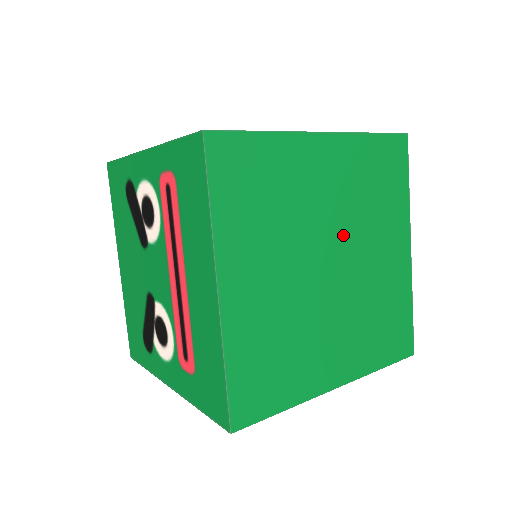
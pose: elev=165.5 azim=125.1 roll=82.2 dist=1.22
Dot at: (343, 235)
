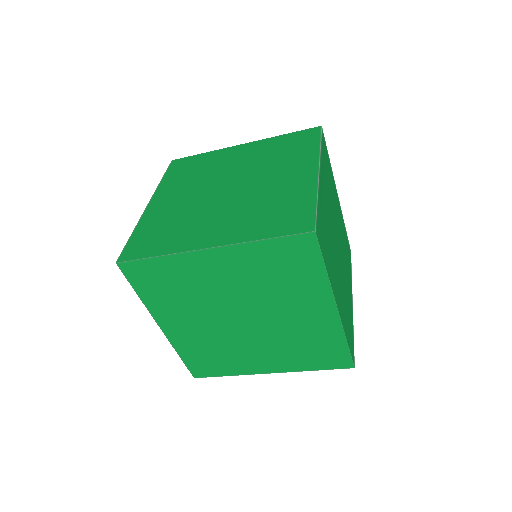
Dot at: (245, 175)
